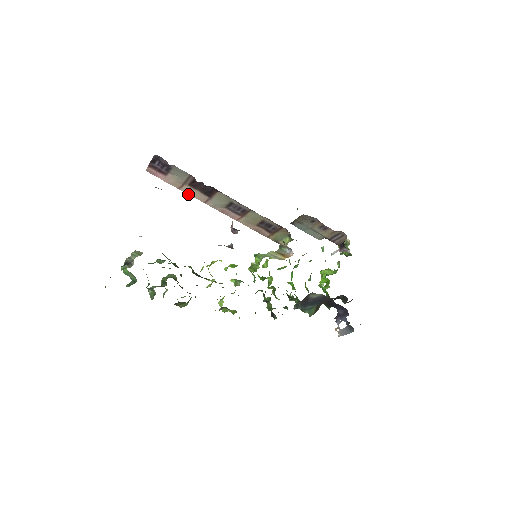
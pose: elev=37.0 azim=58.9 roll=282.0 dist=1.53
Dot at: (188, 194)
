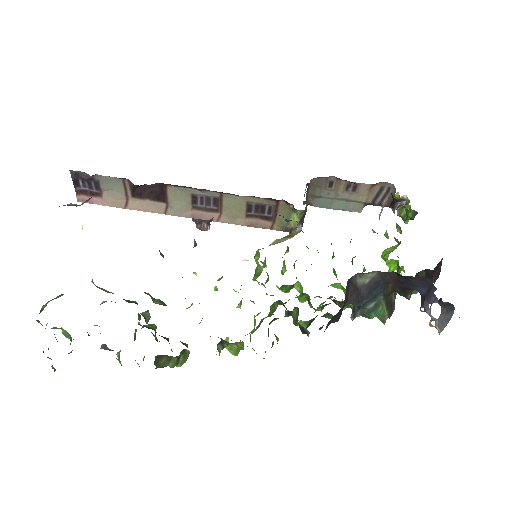
Dot at: occluded
